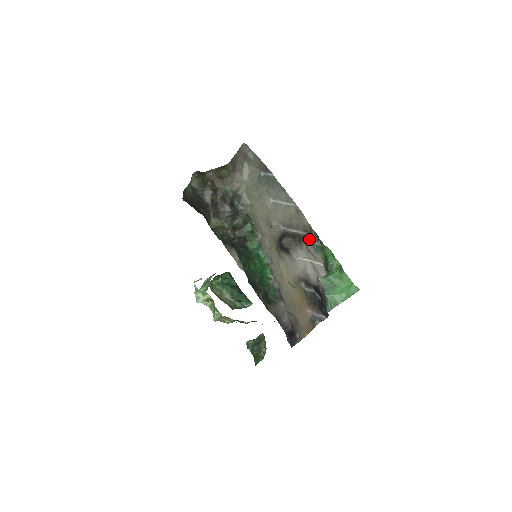
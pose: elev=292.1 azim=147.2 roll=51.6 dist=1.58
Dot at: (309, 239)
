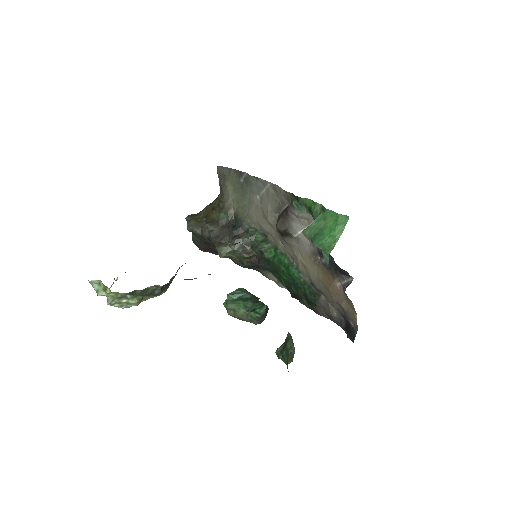
Dot at: (290, 204)
